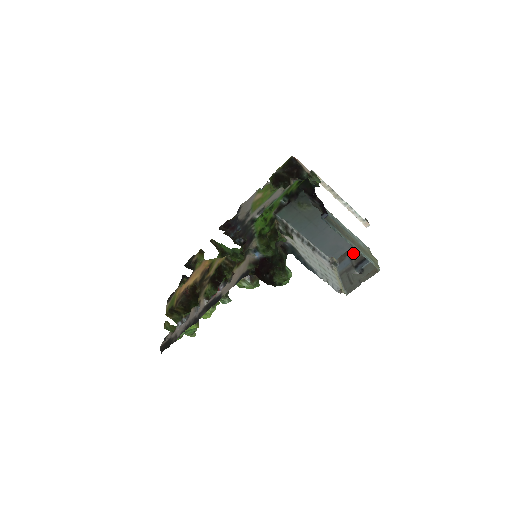
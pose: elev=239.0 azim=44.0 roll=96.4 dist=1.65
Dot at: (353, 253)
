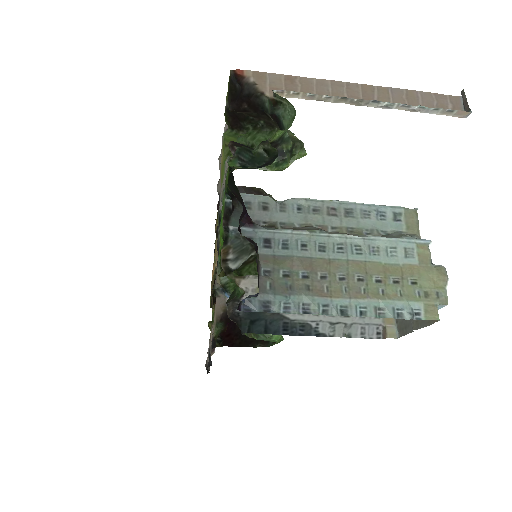
Dot at: occluded
